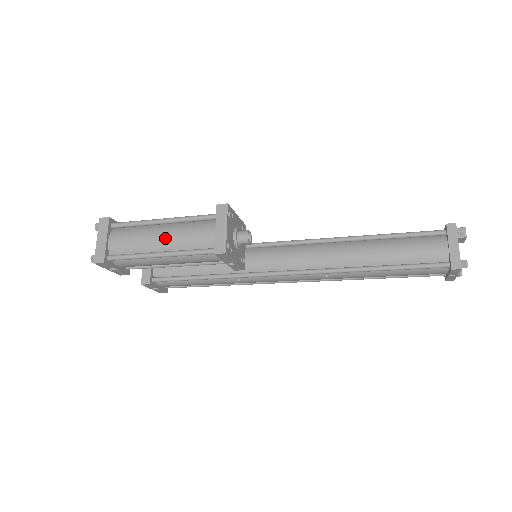
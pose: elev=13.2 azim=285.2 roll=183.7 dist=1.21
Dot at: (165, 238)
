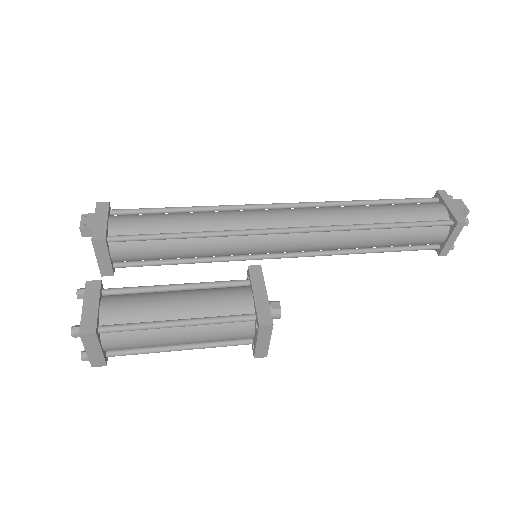
Dot at: (186, 341)
